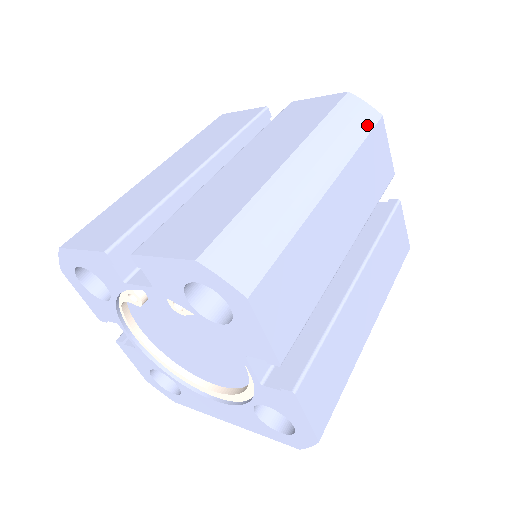
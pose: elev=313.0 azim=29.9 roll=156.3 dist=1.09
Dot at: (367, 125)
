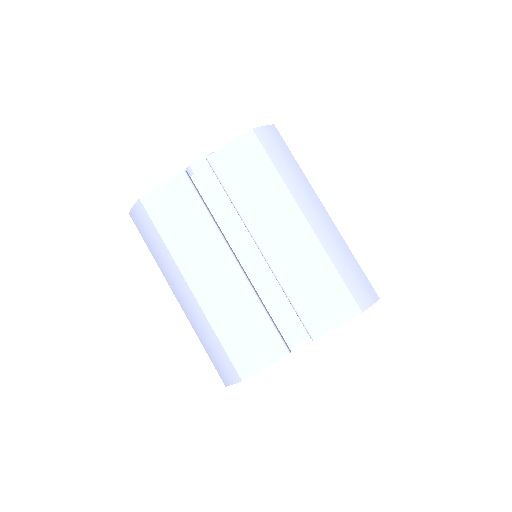
Dot at: (283, 144)
